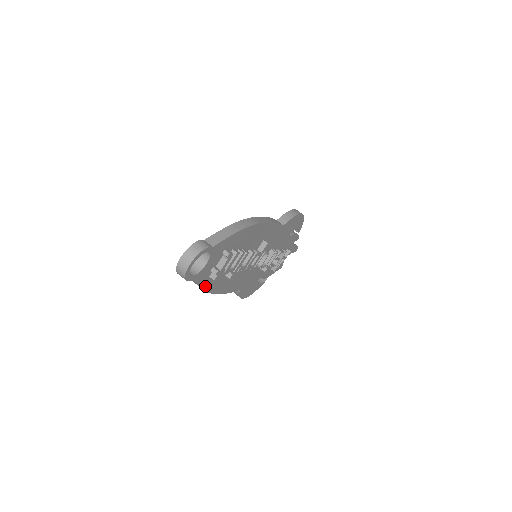
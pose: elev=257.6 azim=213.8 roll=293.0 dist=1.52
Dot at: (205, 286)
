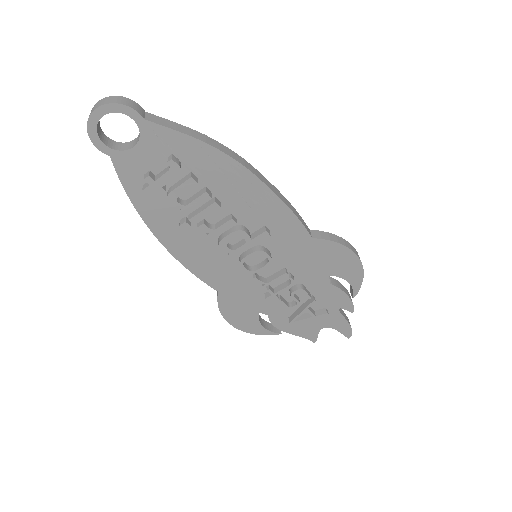
Dot at: (137, 200)
